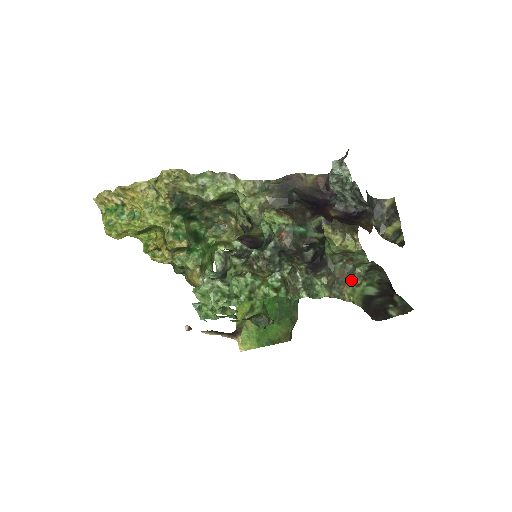
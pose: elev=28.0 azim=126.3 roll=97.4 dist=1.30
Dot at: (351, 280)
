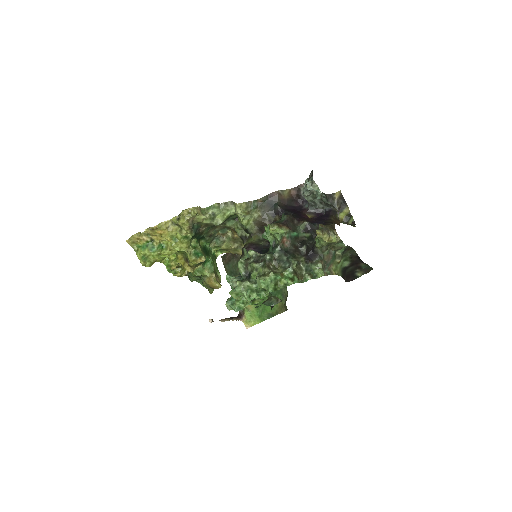
Dot at: (334, 260)
